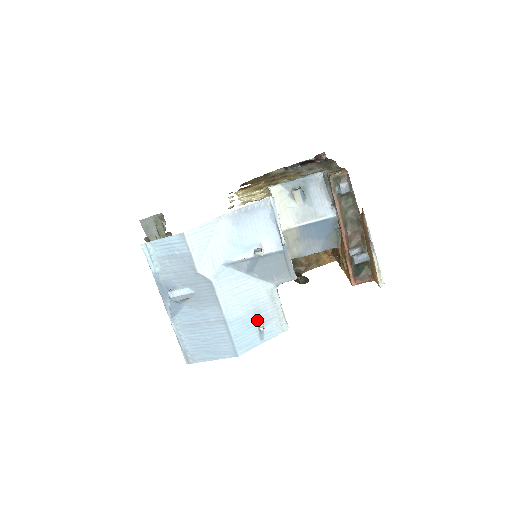
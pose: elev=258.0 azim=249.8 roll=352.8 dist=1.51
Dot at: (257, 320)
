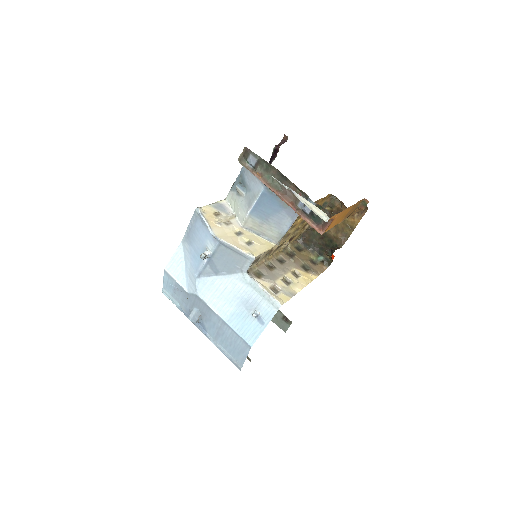
Dot at: (249, 309)
